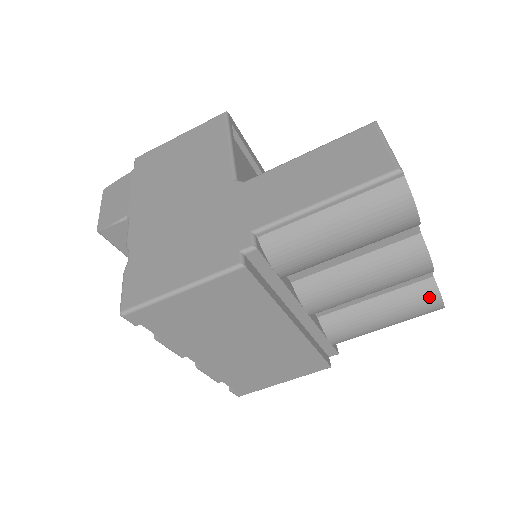
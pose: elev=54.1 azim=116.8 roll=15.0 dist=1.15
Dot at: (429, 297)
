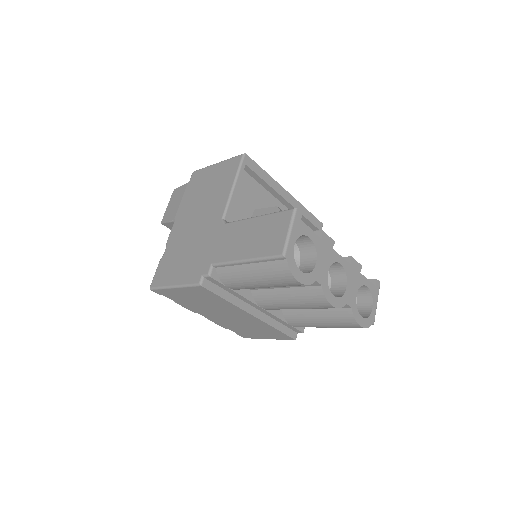
Dot at: (348, 320)
